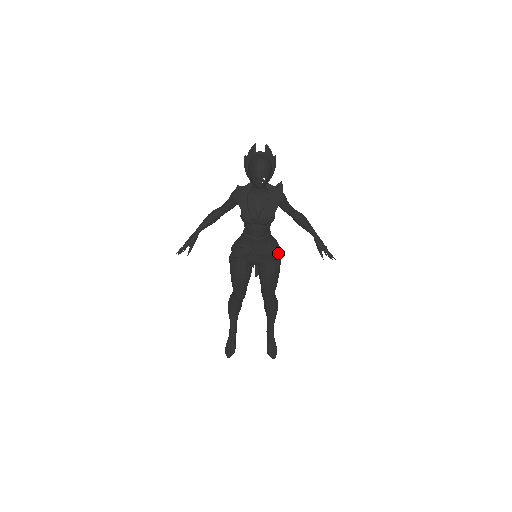
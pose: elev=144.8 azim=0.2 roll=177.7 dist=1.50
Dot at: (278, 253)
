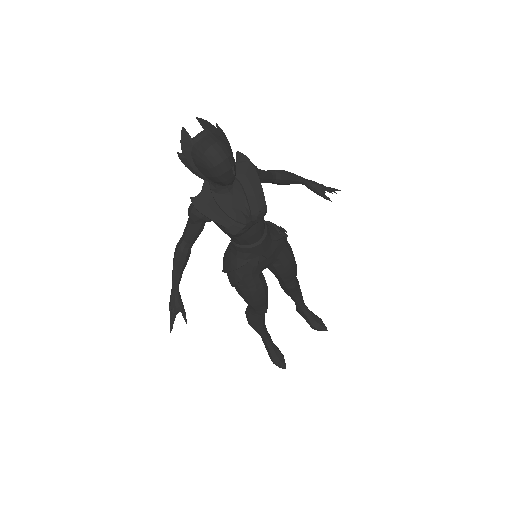
Dot at: (286, 236)
